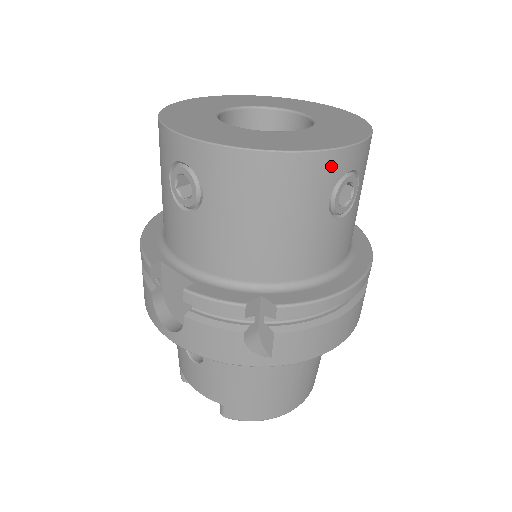
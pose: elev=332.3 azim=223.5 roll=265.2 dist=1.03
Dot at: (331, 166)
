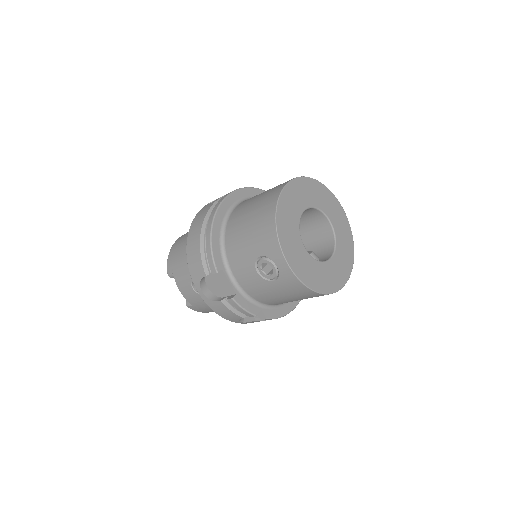
Dot at: occluded
